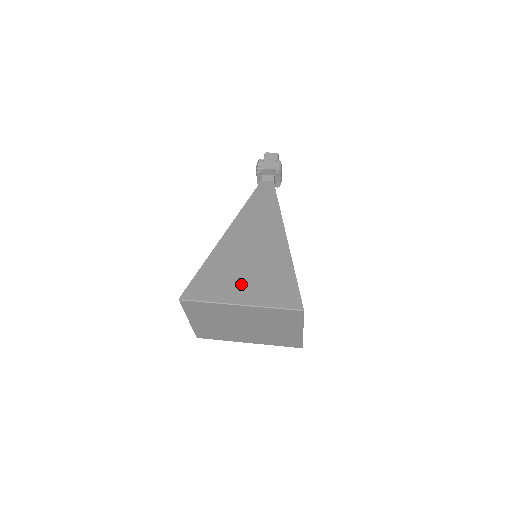
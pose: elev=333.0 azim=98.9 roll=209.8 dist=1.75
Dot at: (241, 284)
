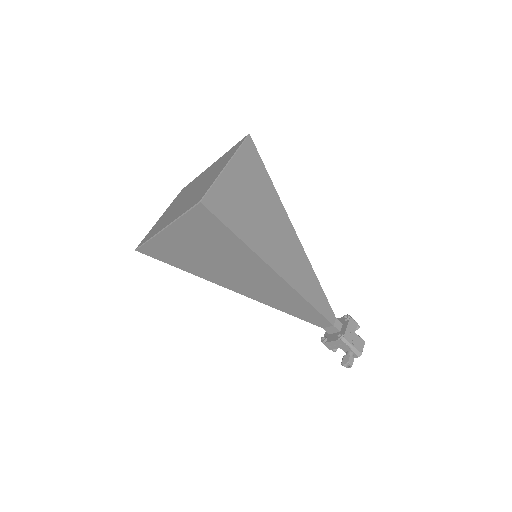
Dot at: occluded
